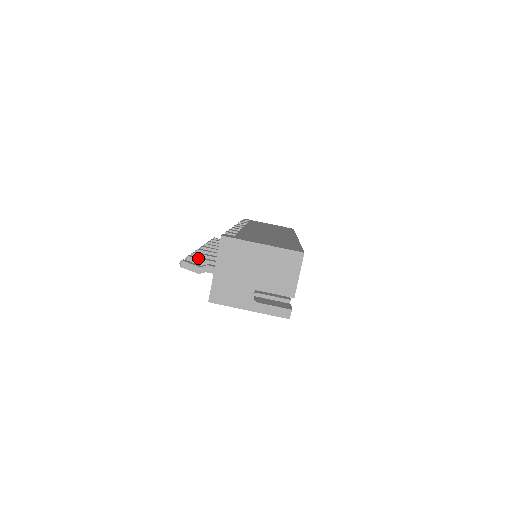
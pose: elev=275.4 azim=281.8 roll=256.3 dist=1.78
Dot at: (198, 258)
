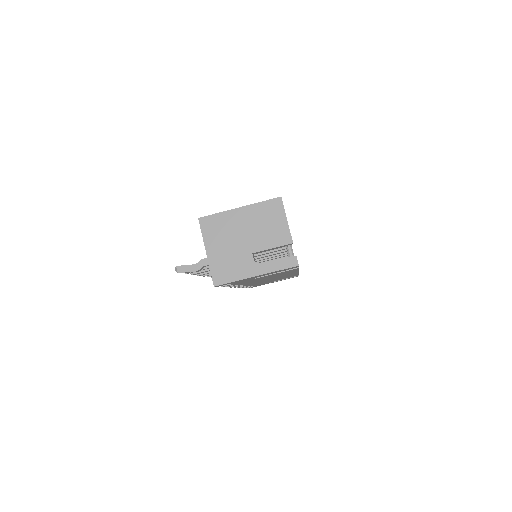
Dot at: occluded
